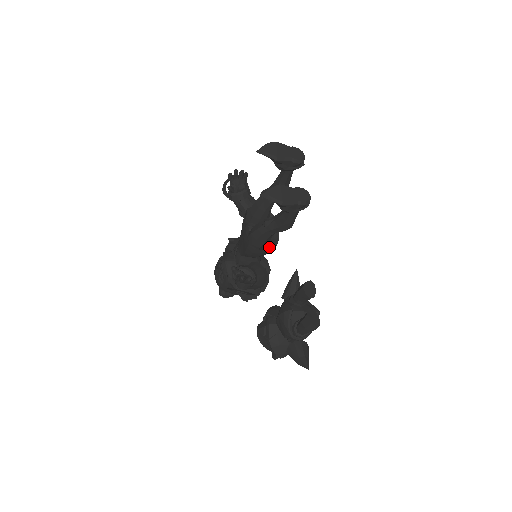
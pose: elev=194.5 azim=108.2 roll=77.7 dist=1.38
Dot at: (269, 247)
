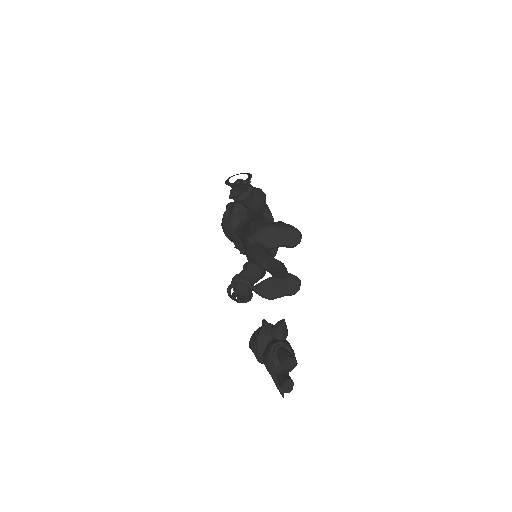
Dot at: occluded
